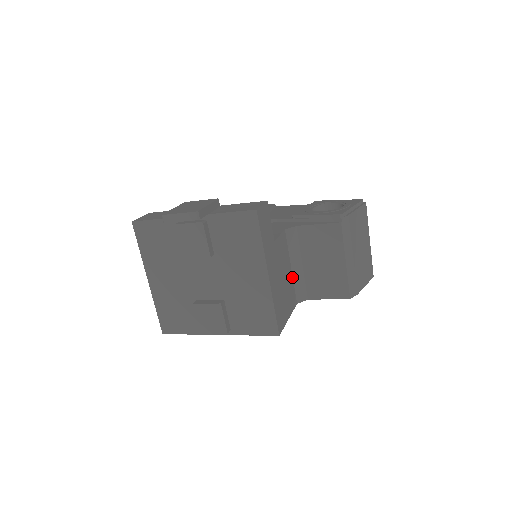
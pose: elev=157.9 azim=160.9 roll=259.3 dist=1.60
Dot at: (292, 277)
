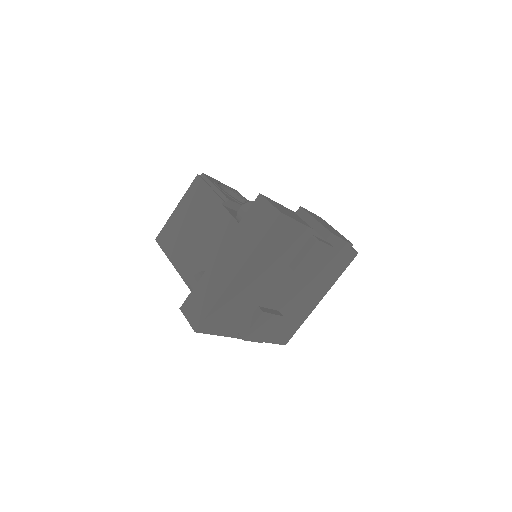
Dot at: occluded
